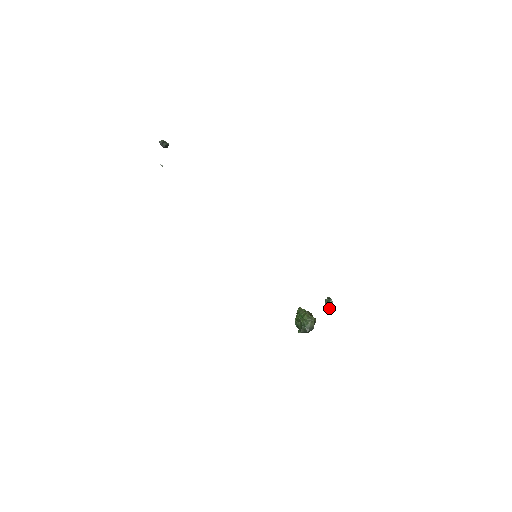
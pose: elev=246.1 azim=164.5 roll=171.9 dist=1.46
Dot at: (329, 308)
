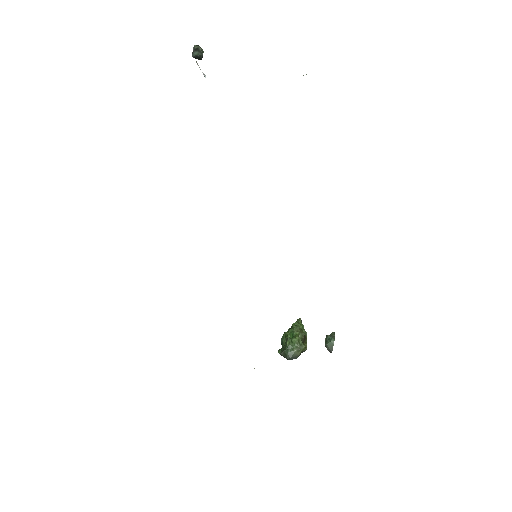
Dot at: (326, 347)
